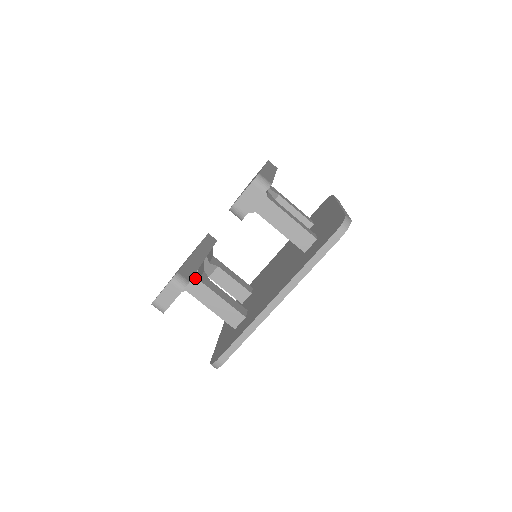
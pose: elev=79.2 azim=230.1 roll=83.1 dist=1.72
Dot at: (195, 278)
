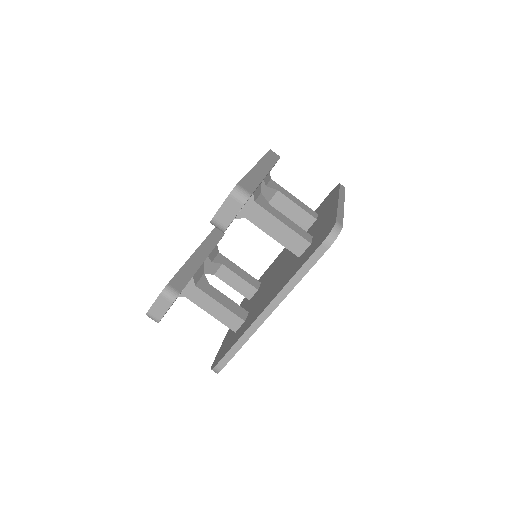
Dot at: (191, 284)
